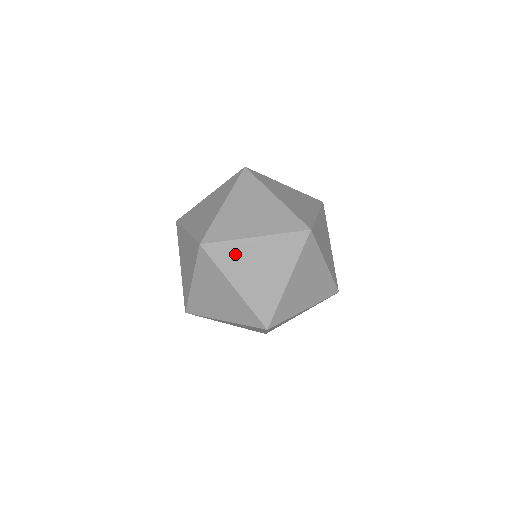
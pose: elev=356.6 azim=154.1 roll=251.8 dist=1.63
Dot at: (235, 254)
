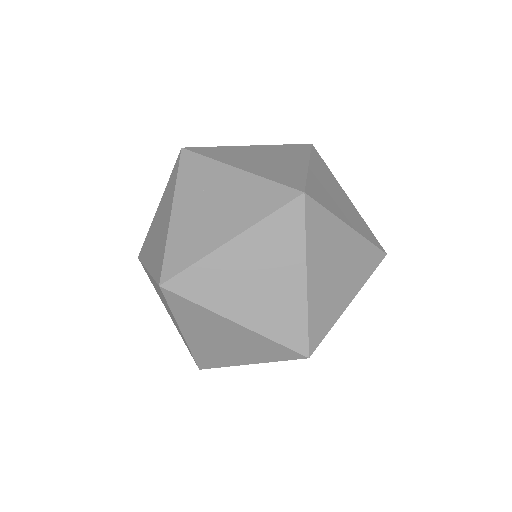
Dot at: (214, 277)
